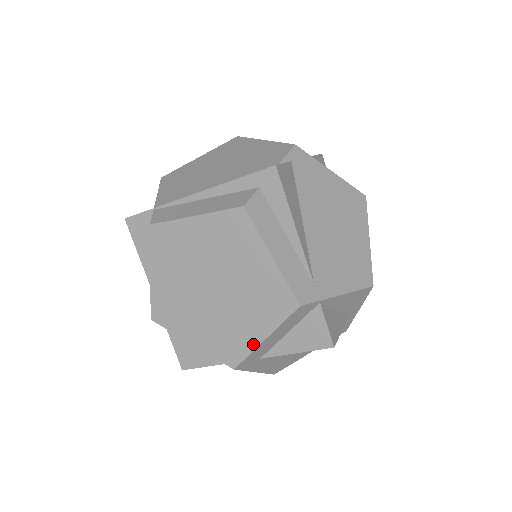
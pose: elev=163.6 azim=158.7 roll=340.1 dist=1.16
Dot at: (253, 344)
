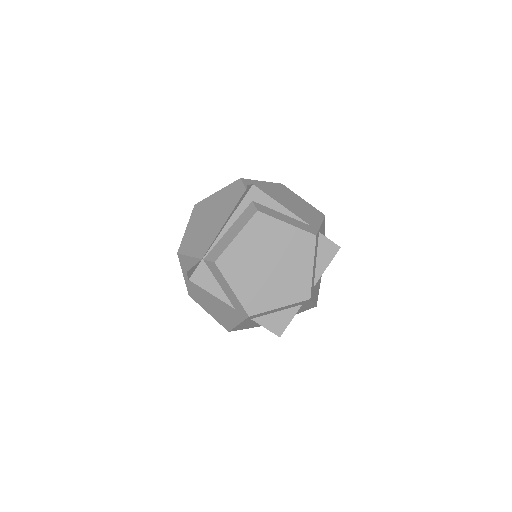
Dot at: (310, 276)
